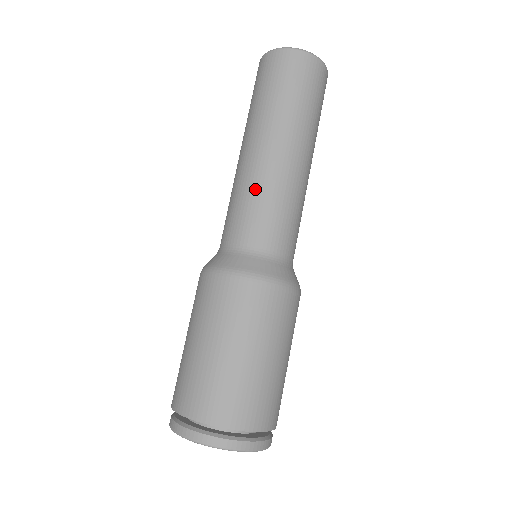
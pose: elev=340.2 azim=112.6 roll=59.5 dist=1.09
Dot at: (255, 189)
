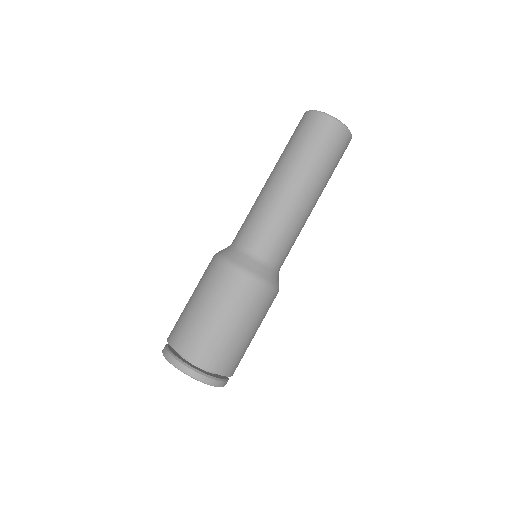
Dot at: (262, 209)
